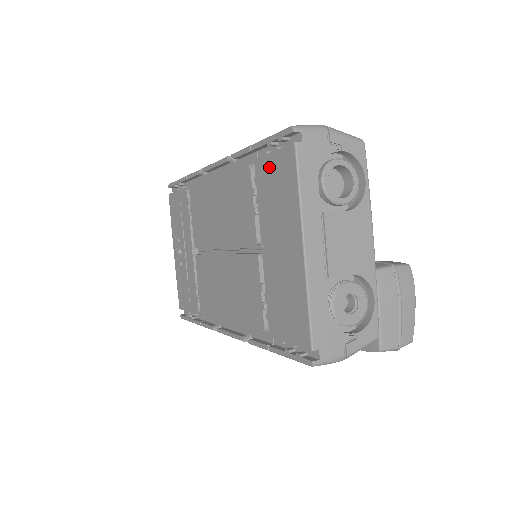
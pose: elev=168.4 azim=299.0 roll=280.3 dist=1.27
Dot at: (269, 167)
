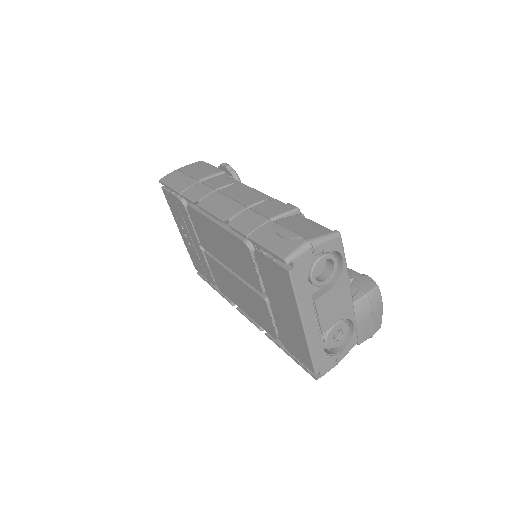
Dot at: (267, 264)
